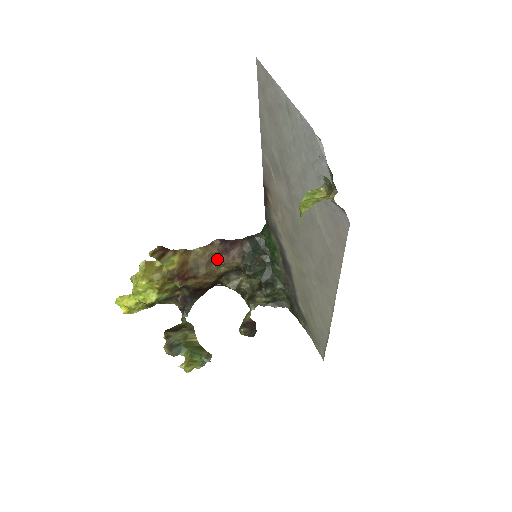
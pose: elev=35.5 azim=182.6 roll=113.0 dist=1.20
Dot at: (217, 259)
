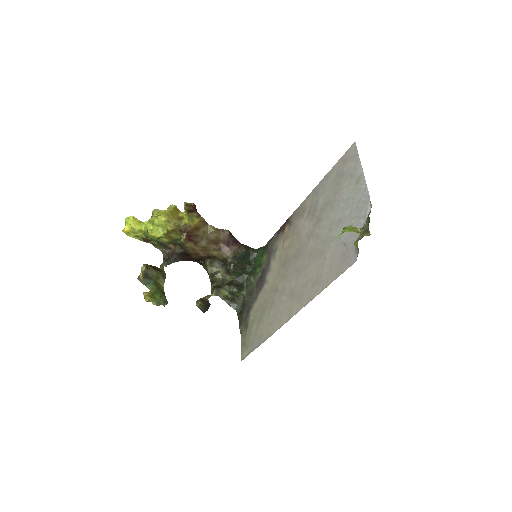
Dot at: (218, 243)
